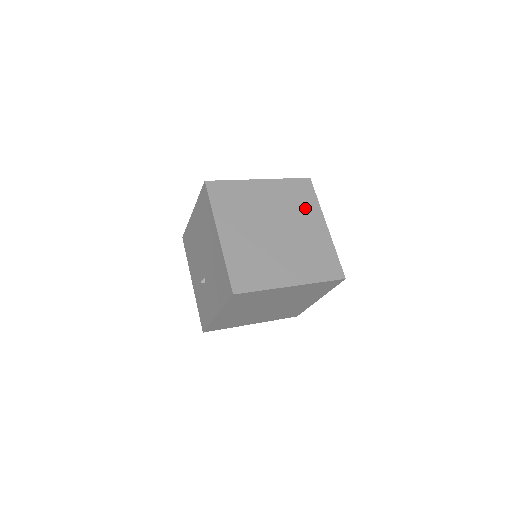
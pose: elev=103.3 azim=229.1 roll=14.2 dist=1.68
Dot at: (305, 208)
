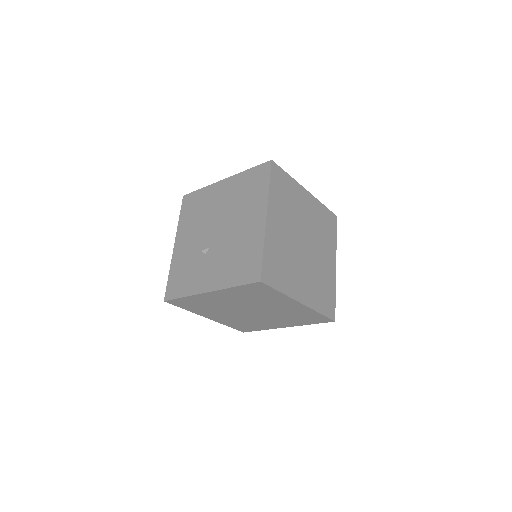
Dot at: (327, 239)
